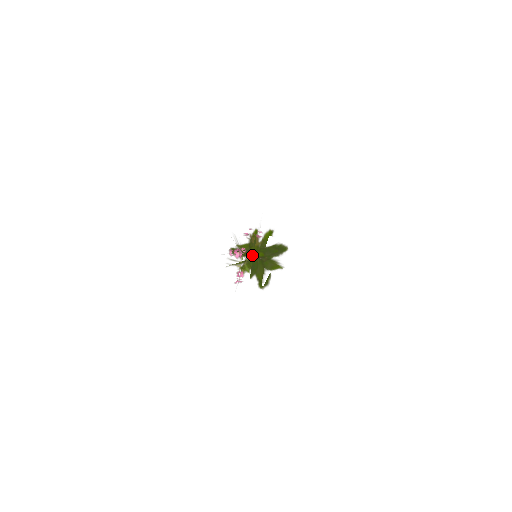
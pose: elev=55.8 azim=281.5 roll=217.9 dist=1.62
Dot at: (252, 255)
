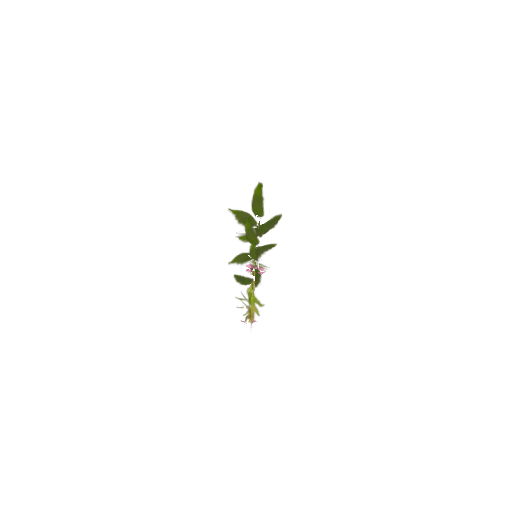
Dot at: occluded
